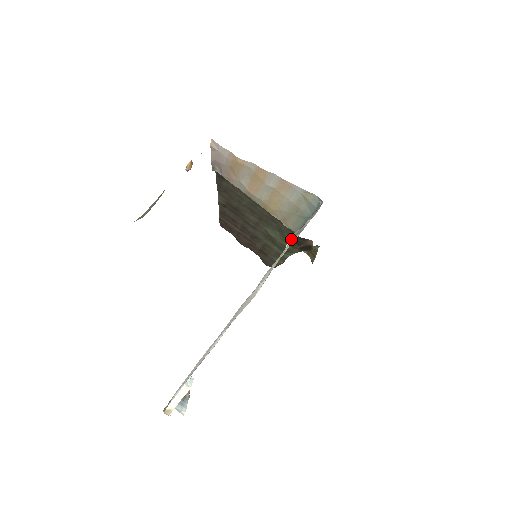
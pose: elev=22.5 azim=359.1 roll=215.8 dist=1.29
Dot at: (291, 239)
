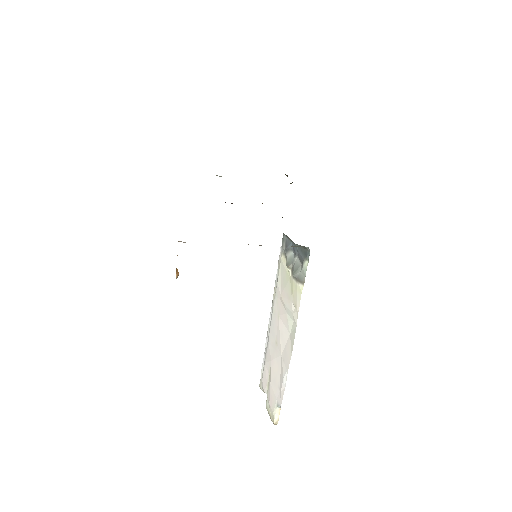
Dot at: (294, 279)
